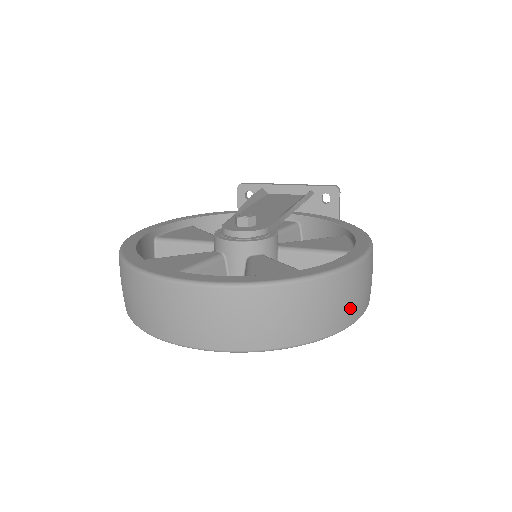
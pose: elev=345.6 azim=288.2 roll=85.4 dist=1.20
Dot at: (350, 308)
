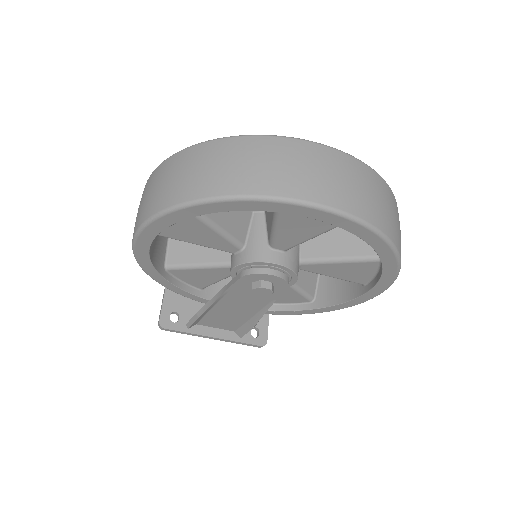
Dot at: occluded
